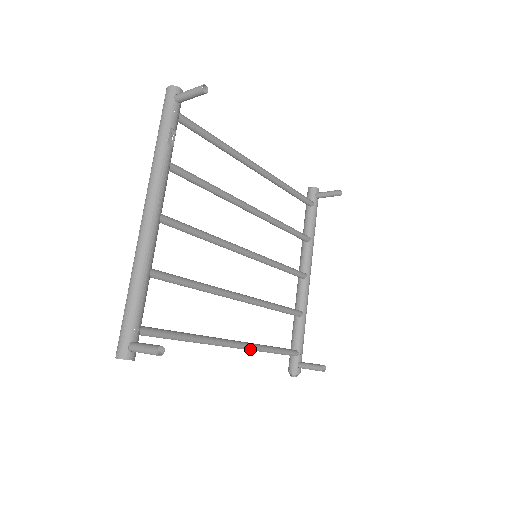
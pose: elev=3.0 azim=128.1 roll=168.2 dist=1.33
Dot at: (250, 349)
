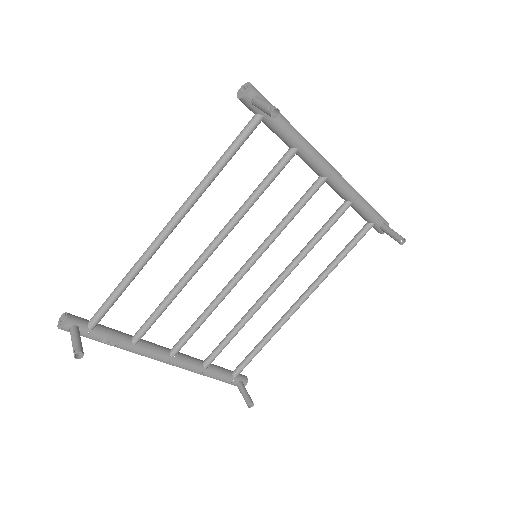
Dot at: (317, 287)
